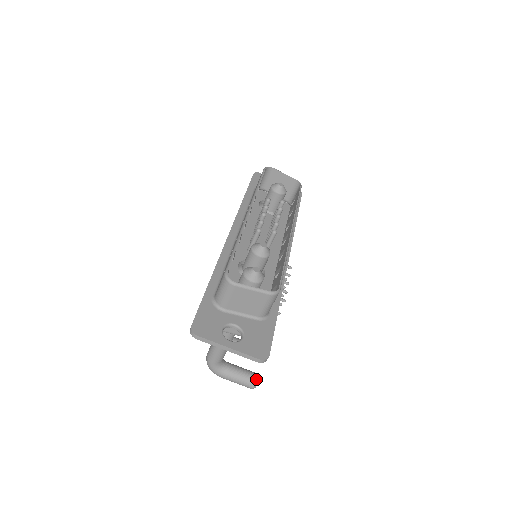
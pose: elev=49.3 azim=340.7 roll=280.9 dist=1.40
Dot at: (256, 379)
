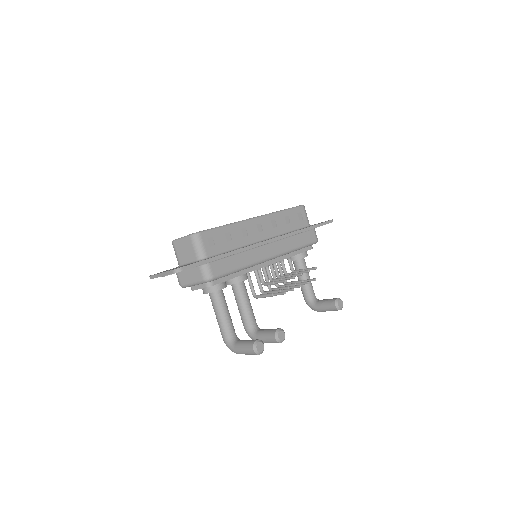
Dot at: (254, 341)
